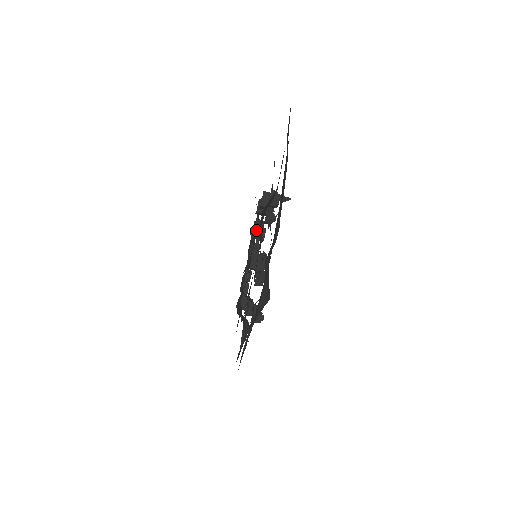
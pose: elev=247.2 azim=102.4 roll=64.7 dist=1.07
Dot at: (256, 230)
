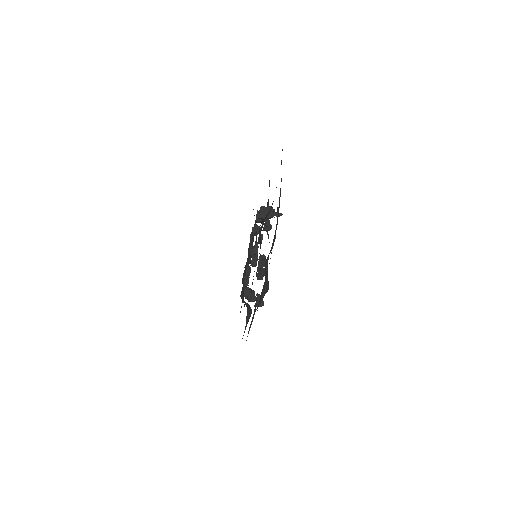
Dot at: (254, 234)
